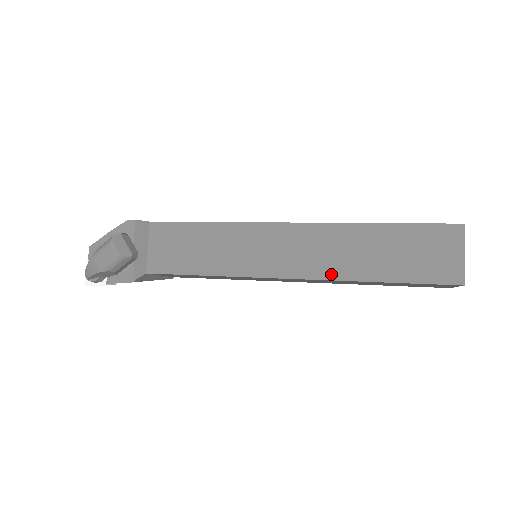
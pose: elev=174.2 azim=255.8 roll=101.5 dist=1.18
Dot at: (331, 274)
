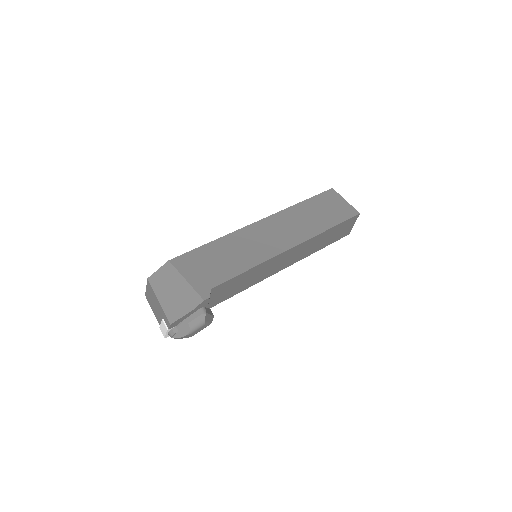
Dot at: (303, 257)
